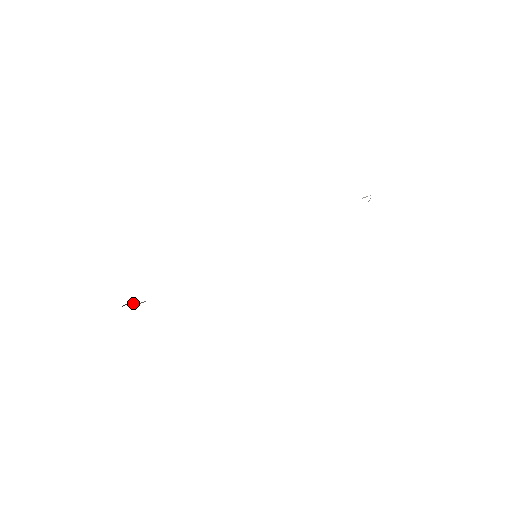
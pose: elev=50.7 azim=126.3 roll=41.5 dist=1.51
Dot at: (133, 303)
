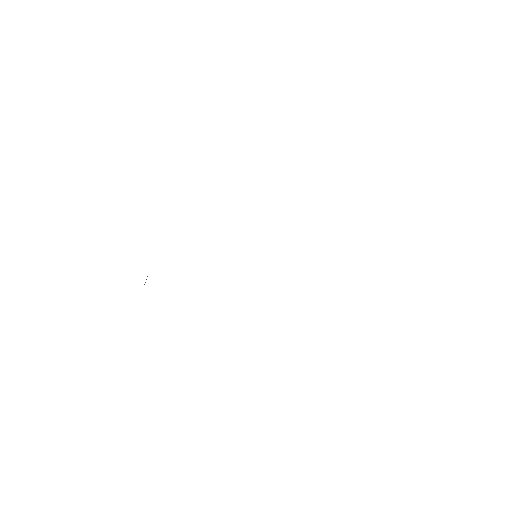
Dot at: occluded
